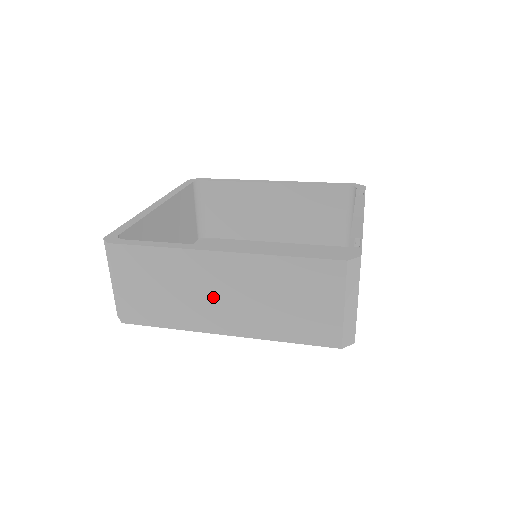
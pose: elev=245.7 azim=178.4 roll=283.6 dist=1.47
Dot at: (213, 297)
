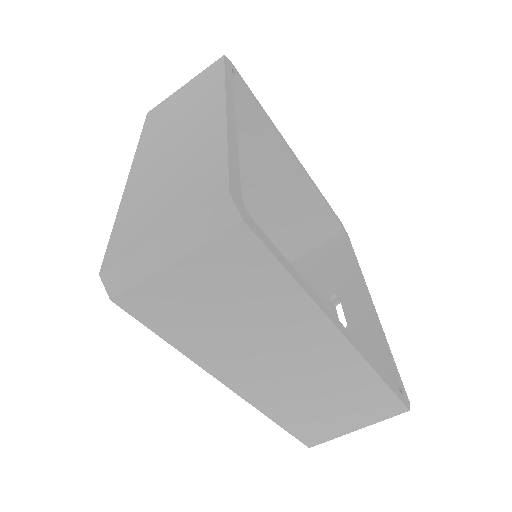
Dot at: (273, 359)
